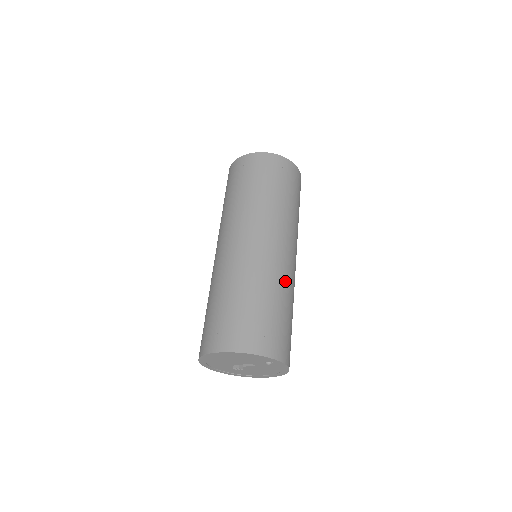
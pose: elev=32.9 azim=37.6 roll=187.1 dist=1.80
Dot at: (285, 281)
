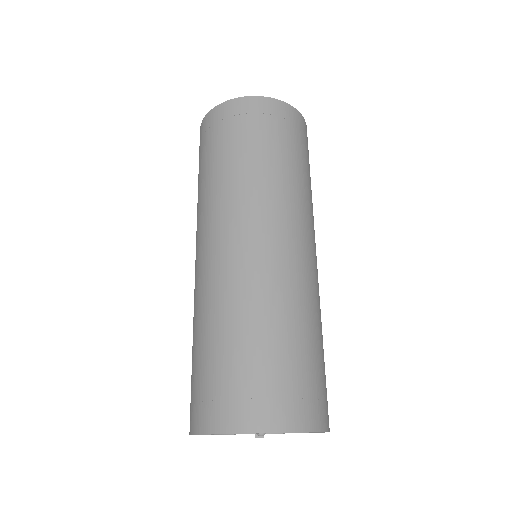
Dot at: (255, 291)
